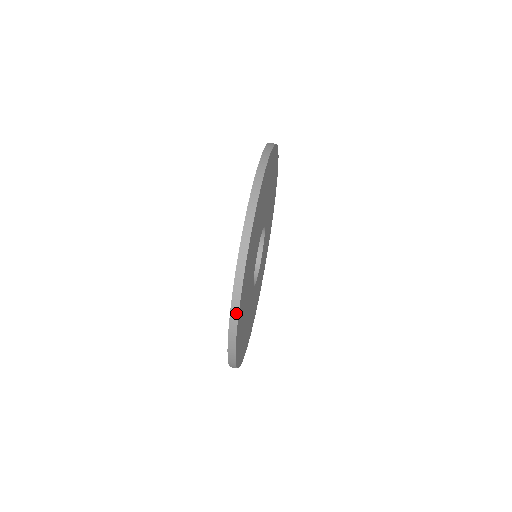
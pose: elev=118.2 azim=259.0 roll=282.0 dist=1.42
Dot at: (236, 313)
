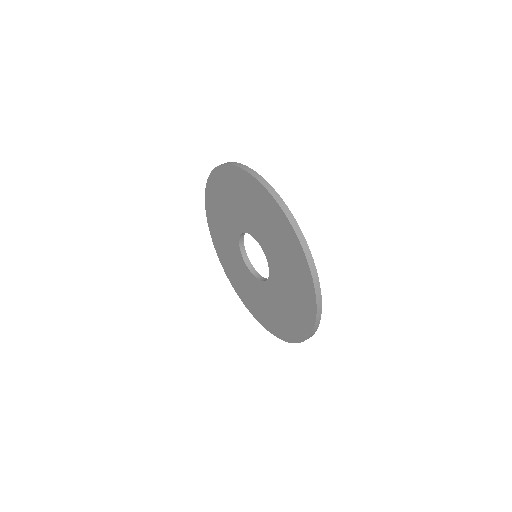
Dot at: (318, 325)
